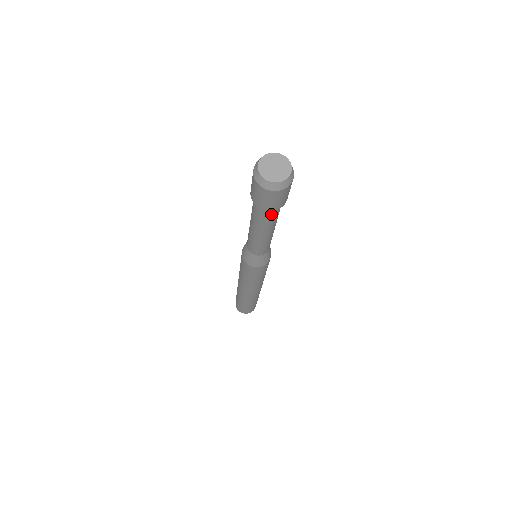
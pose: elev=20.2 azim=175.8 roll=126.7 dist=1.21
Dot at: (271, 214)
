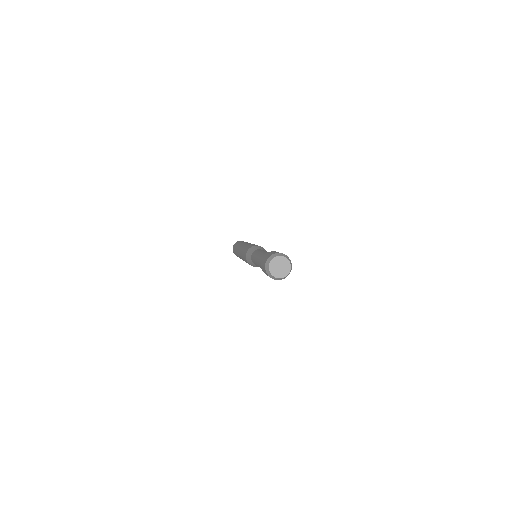
Dot at: occluded
